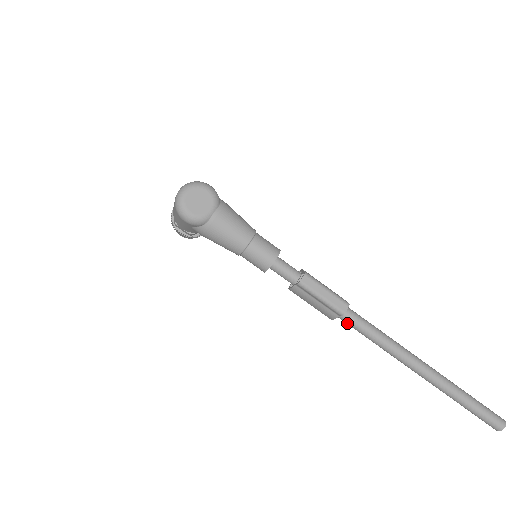
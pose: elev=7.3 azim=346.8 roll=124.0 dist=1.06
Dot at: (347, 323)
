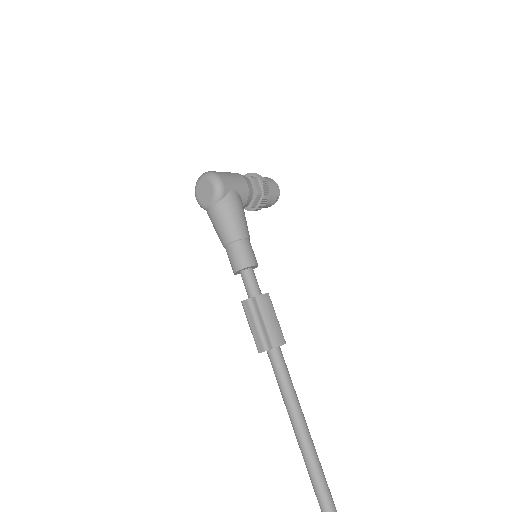
Dot at: (272, 363)
